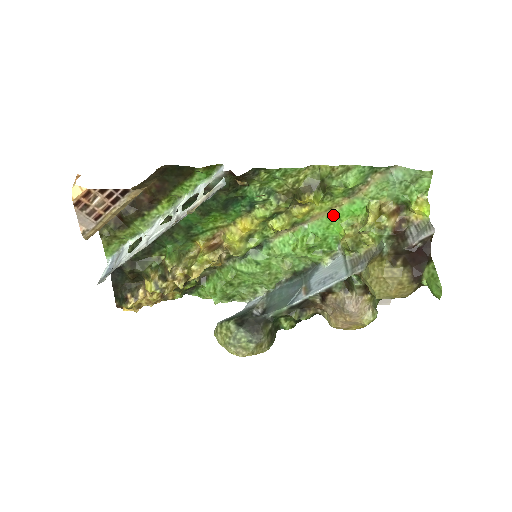
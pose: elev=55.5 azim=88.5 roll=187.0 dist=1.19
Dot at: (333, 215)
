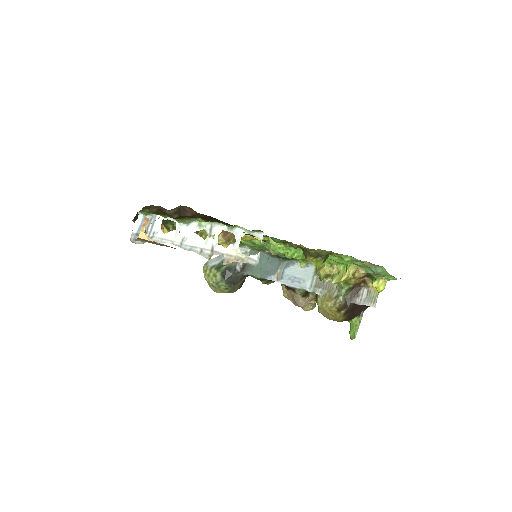
Dot at: occluded
